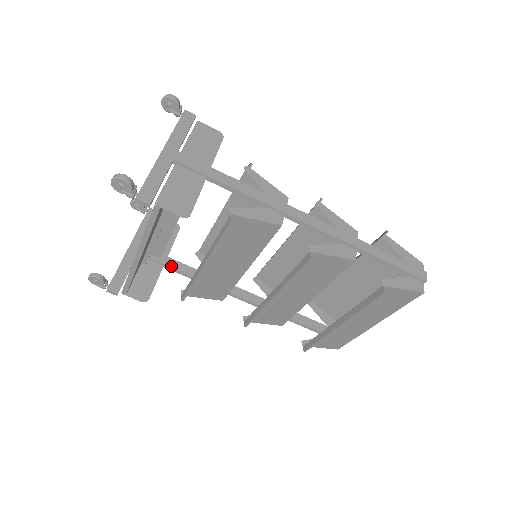
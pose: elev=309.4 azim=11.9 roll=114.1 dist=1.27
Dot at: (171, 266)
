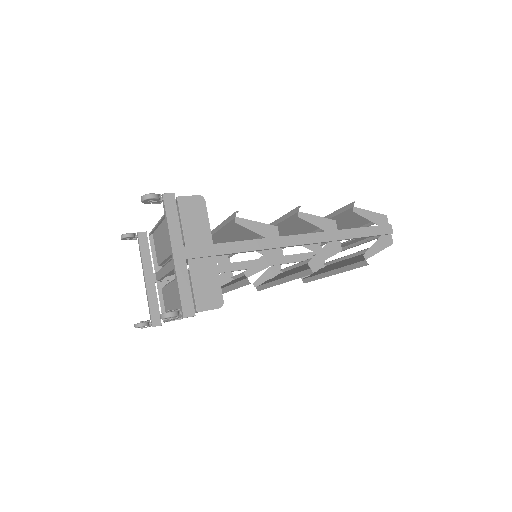
Dot at: occluded
